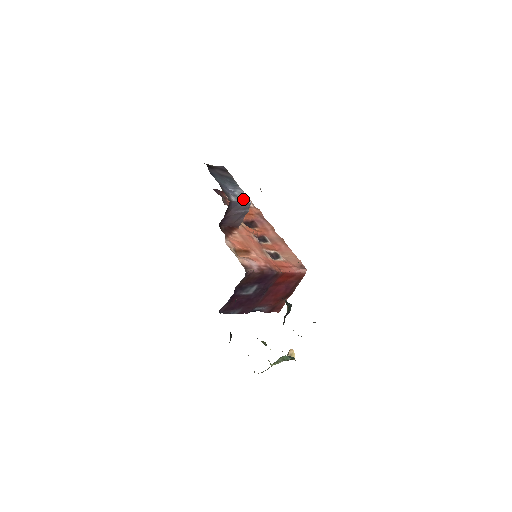
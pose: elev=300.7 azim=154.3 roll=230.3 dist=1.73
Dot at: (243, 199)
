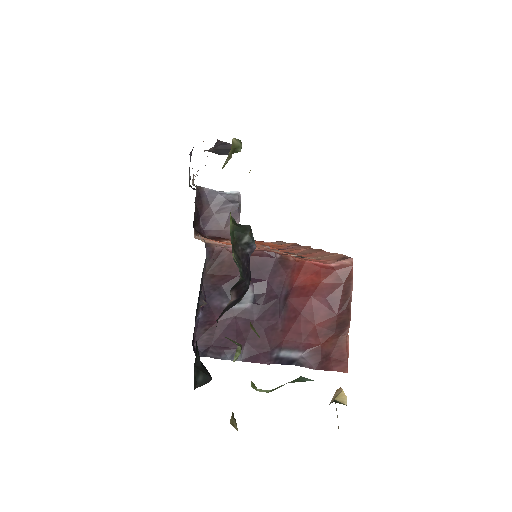
Dot at: occluded
